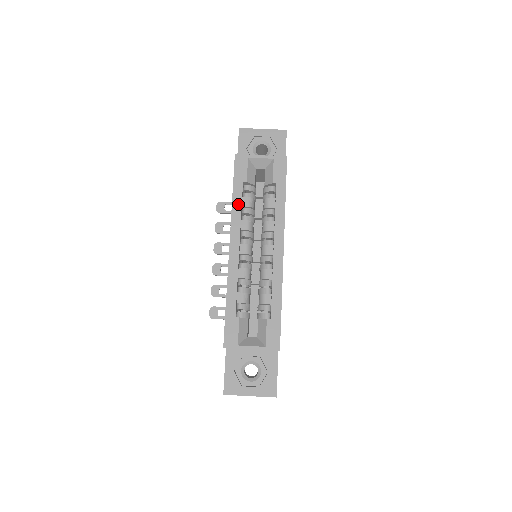
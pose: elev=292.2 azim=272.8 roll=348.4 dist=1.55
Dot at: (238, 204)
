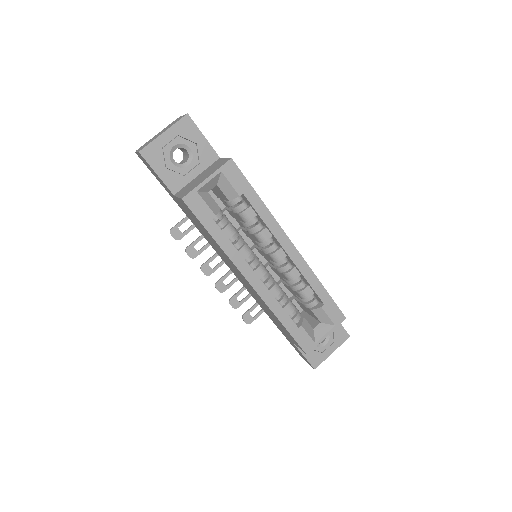
Dot at: (226, 243)
